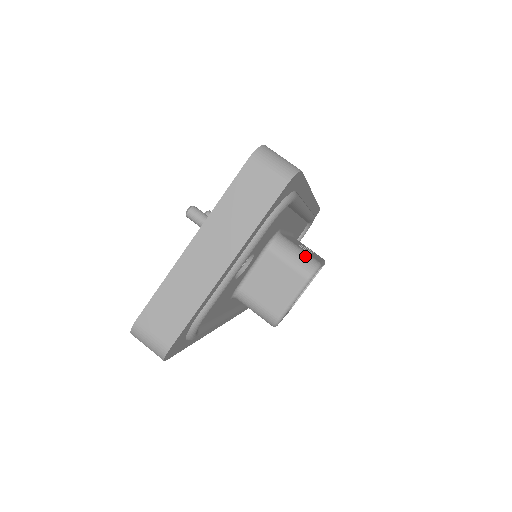
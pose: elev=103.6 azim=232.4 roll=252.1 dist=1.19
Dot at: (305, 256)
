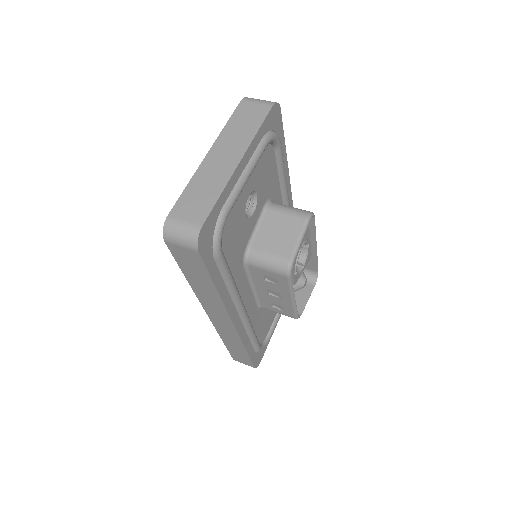
Dot at: (299, 209)
